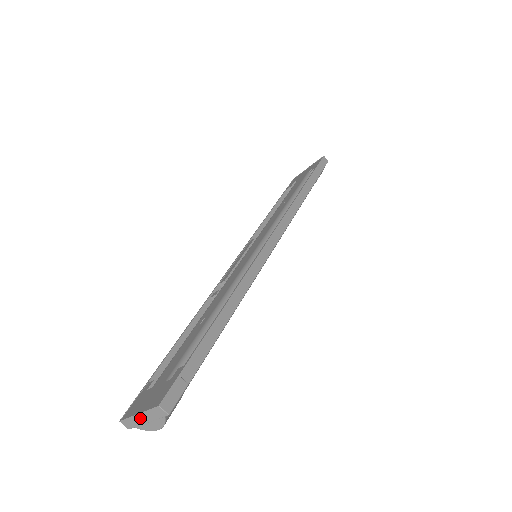
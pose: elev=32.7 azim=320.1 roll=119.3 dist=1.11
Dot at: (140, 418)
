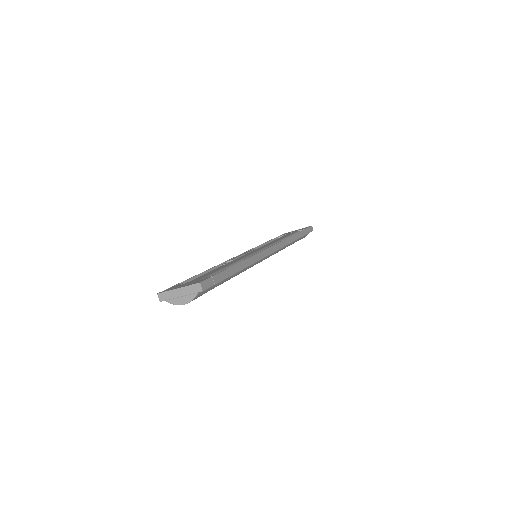
Dot at: (177, 292)
